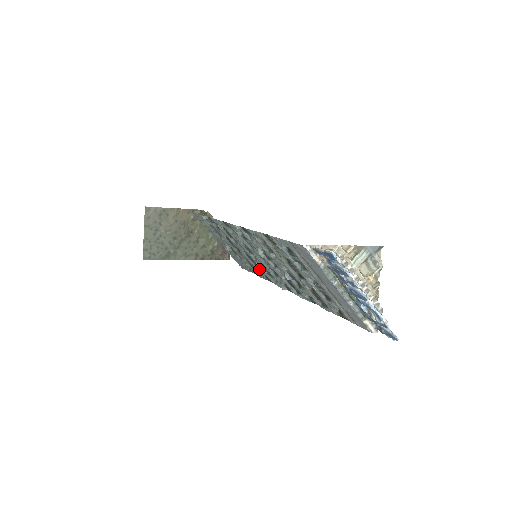
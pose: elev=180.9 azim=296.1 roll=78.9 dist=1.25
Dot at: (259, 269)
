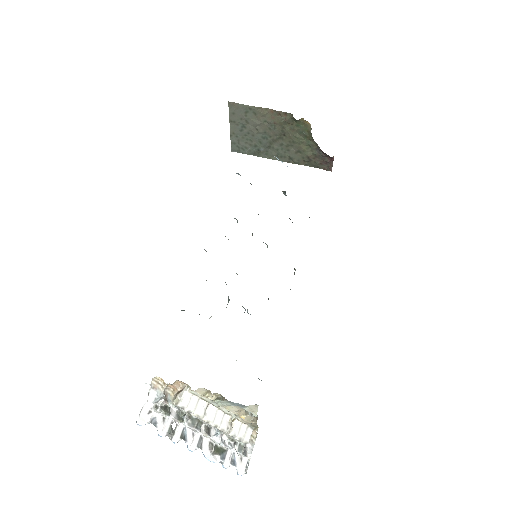
Dot at: occluded
